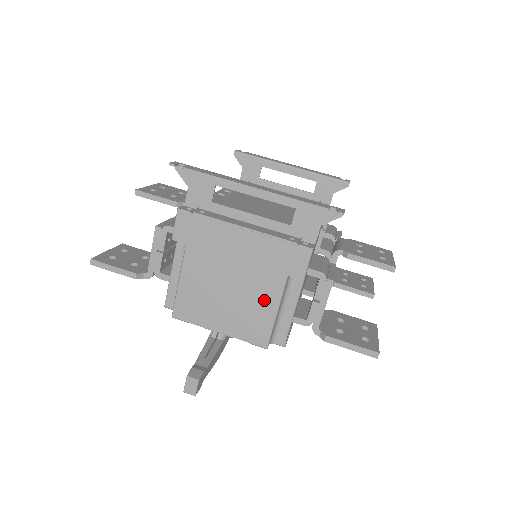
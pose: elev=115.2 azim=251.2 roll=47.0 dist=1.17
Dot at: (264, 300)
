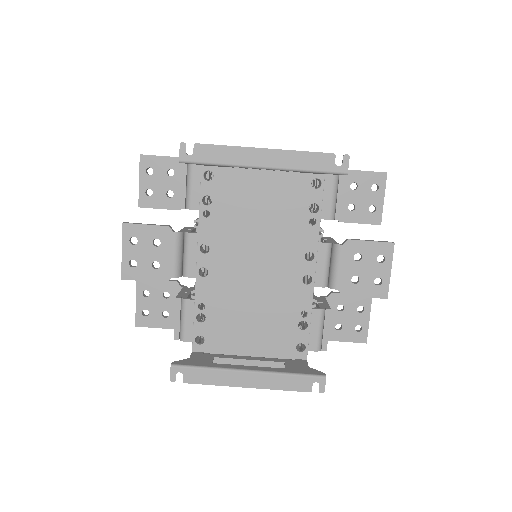
Dot at: occluded
